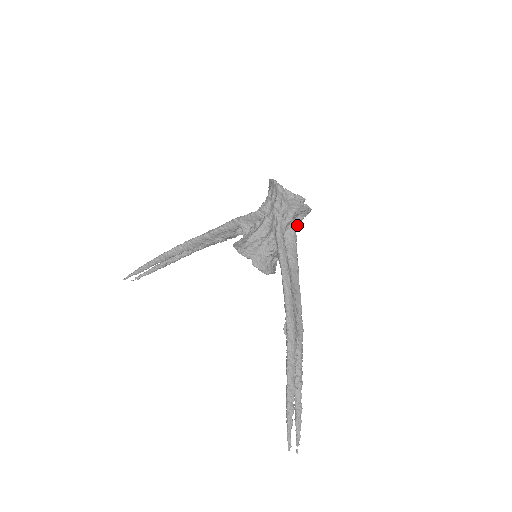
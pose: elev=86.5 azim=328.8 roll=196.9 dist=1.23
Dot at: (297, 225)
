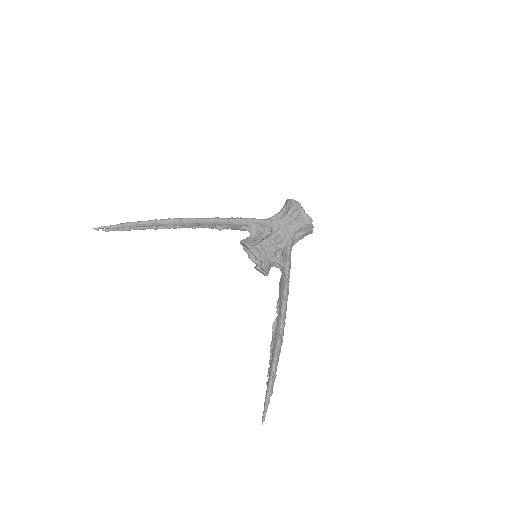
Dot at: occluded
